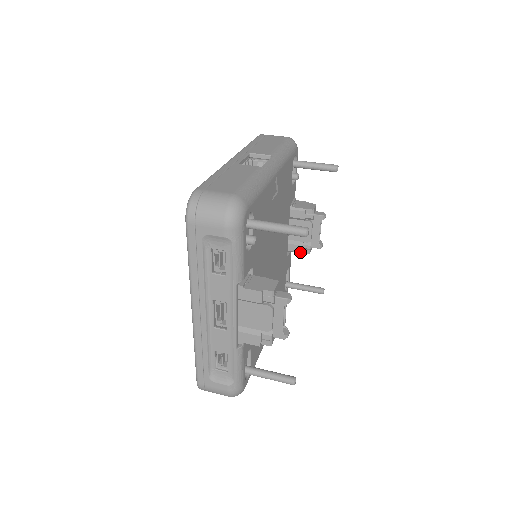
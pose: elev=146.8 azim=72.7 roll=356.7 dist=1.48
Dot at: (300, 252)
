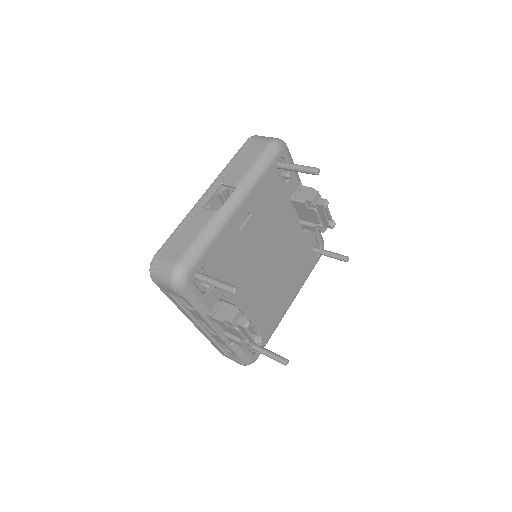
Dot at: (315, 231)
